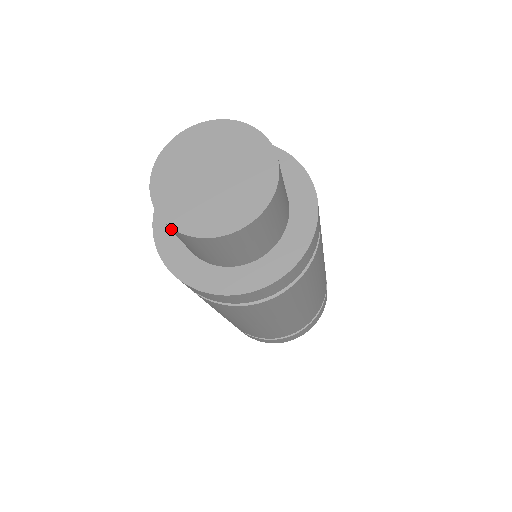
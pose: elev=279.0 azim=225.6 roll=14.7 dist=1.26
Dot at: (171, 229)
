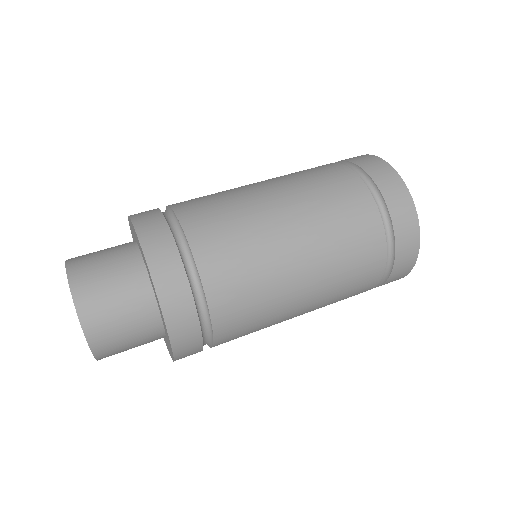
Dot at: occluded
